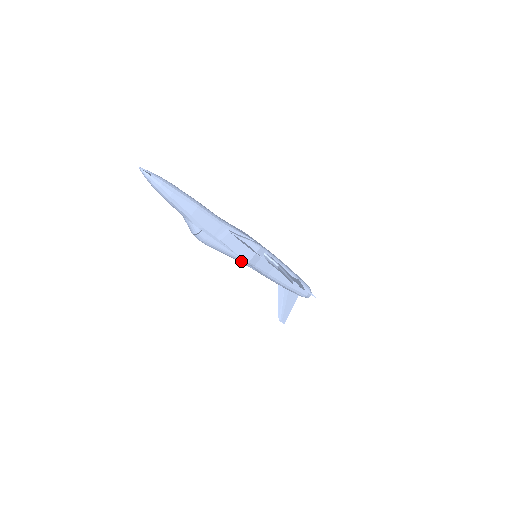
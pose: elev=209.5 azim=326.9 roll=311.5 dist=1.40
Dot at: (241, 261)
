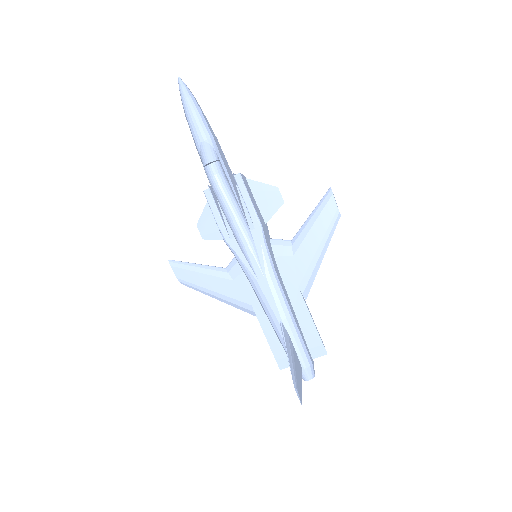
Dot at: (249, 236)
